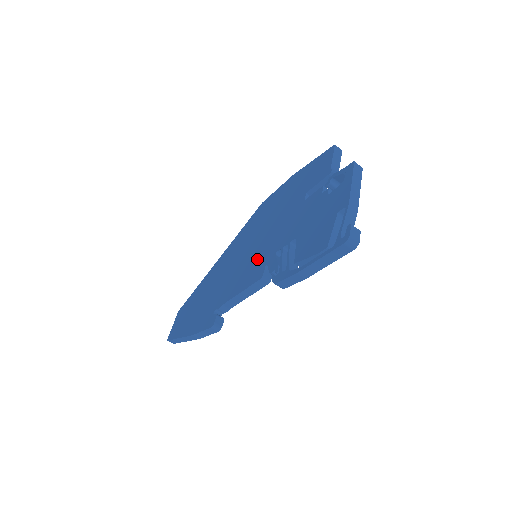
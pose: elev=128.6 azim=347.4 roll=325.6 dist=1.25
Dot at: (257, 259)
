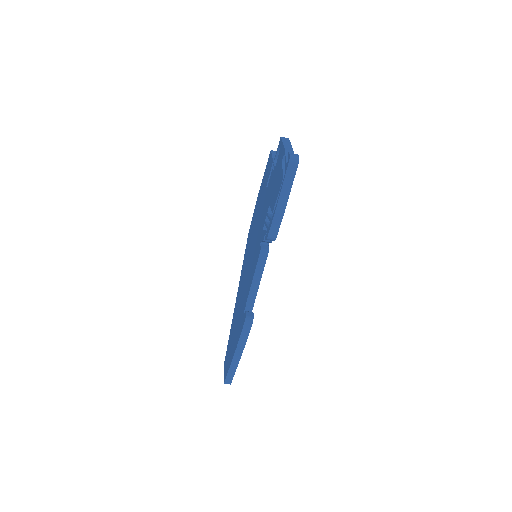
Dot at: (255, 251)
